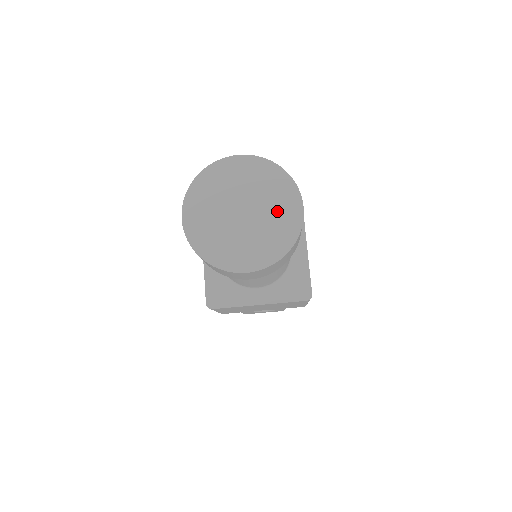
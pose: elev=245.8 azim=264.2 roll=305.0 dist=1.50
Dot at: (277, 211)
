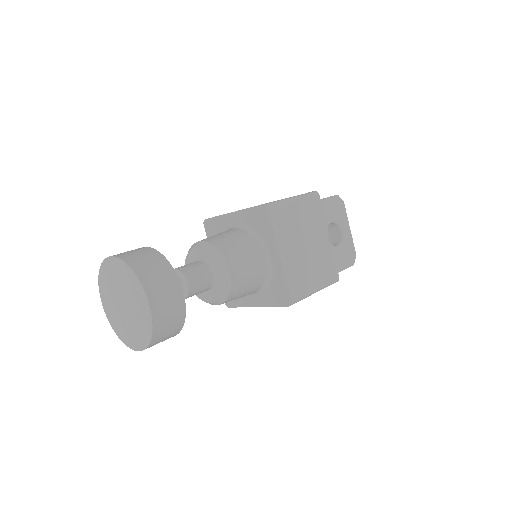
Dot at: (138, 306)
